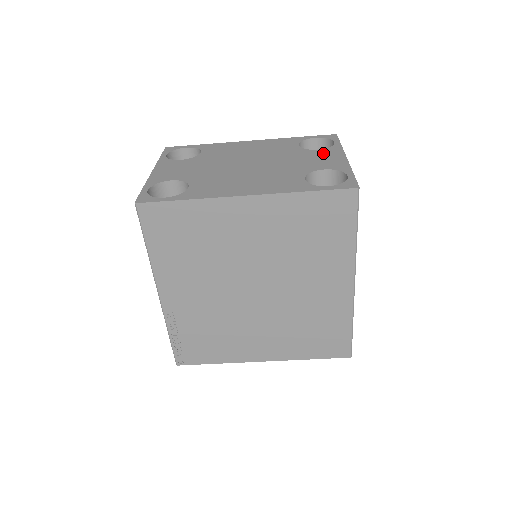
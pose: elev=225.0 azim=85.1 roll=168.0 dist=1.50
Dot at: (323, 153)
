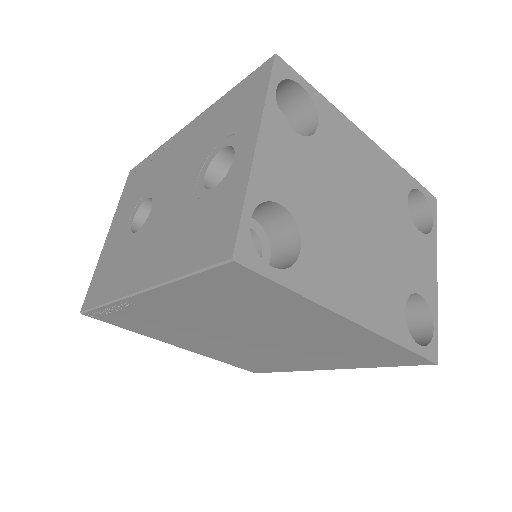
Dot at: (424, 247)
